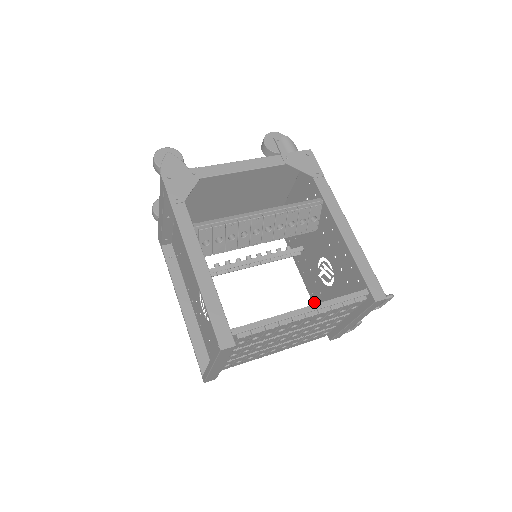
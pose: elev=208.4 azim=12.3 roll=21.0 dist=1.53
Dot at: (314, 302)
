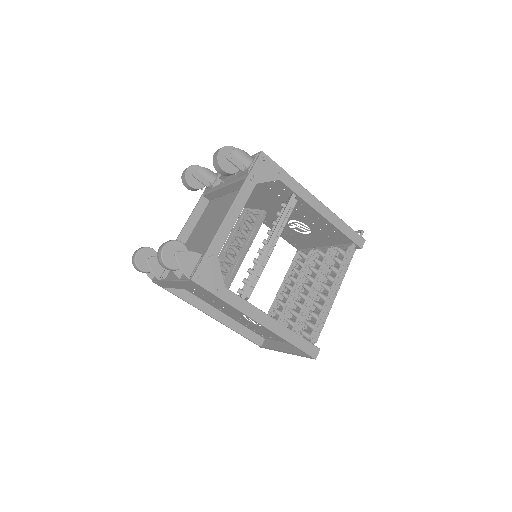
Dot at: (283, 237)
